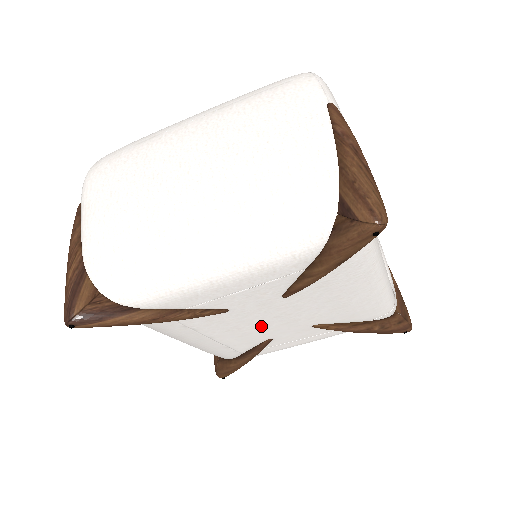
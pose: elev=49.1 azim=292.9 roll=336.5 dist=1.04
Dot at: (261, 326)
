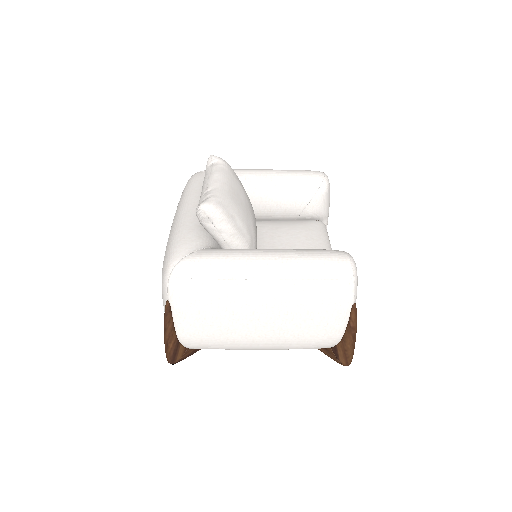
Dot at: occluded
